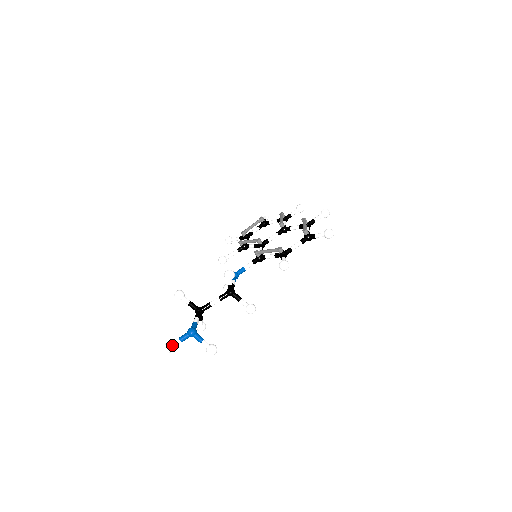
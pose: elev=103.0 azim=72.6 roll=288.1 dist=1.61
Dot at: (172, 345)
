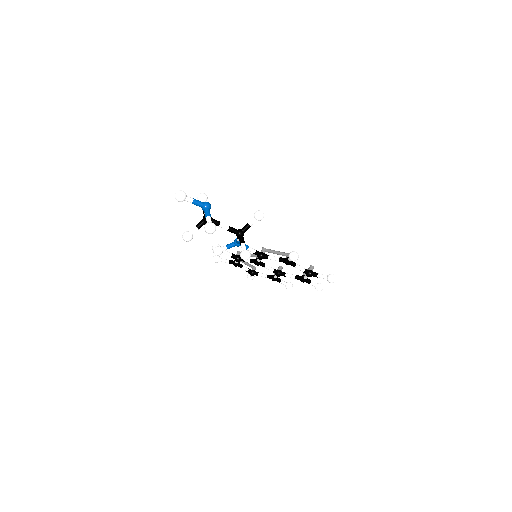
Dot at: occluded
